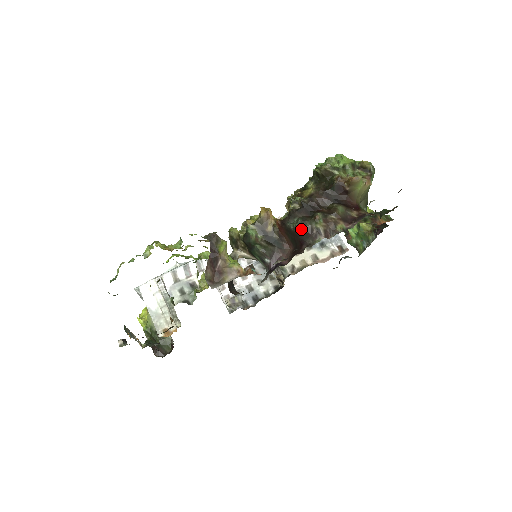
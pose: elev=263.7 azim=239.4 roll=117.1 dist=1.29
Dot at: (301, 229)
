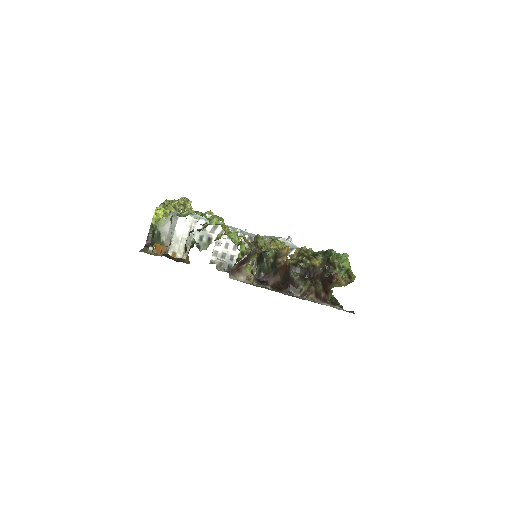
Dot at: (295, 281)
